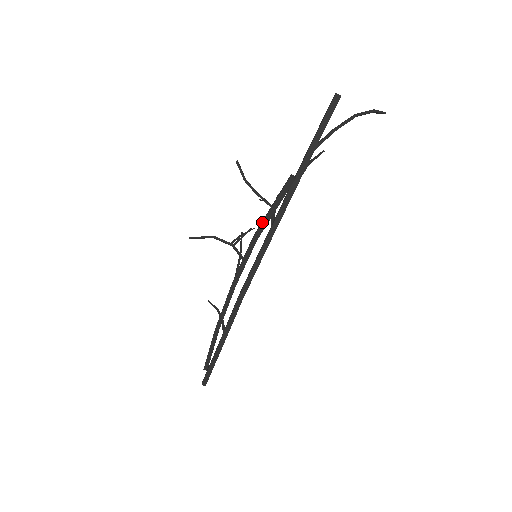
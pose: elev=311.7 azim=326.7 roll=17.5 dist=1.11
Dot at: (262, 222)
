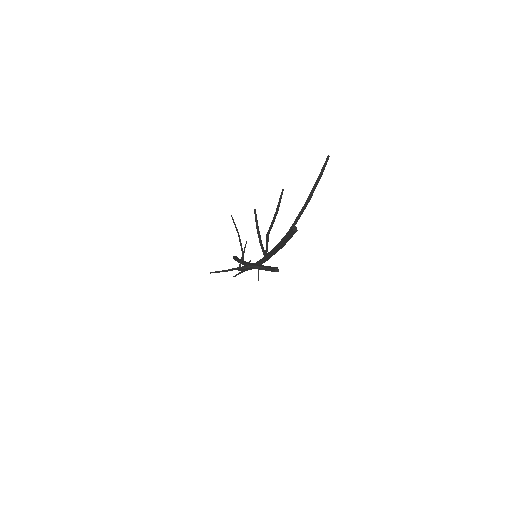
Dot at: (260, 269)
